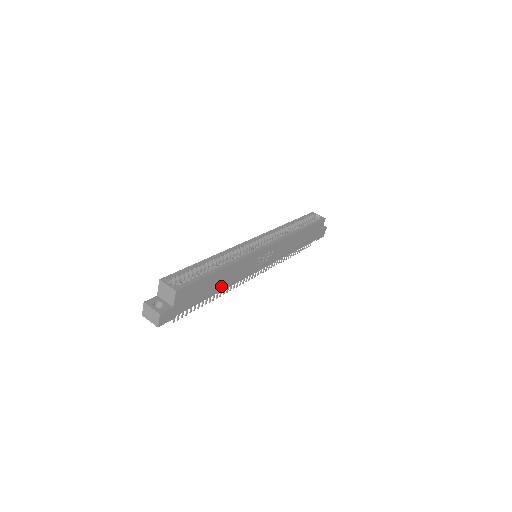
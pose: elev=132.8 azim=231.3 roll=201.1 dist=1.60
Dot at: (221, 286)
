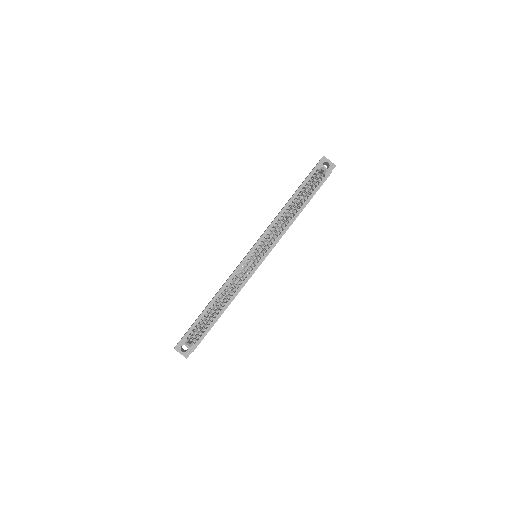
Dot at: occluded
